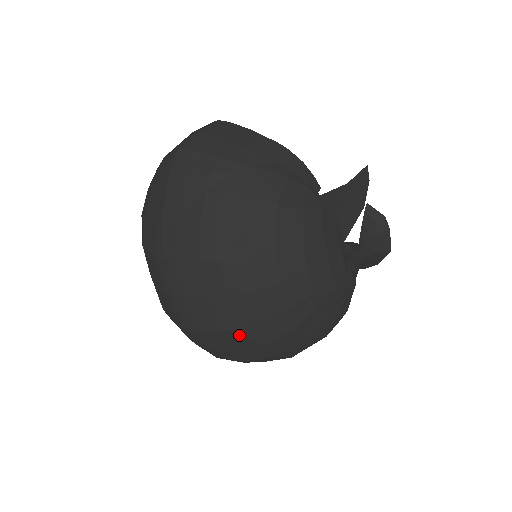
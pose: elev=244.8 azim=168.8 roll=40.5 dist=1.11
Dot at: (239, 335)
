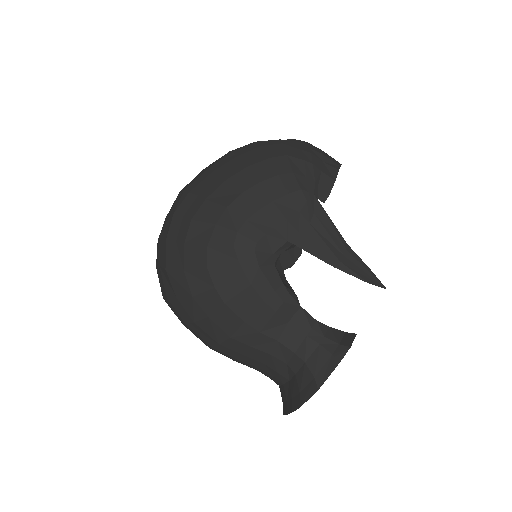
Dot at: (180, 198)
